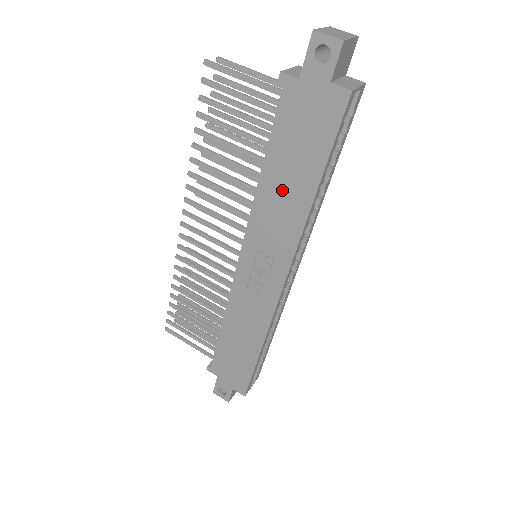
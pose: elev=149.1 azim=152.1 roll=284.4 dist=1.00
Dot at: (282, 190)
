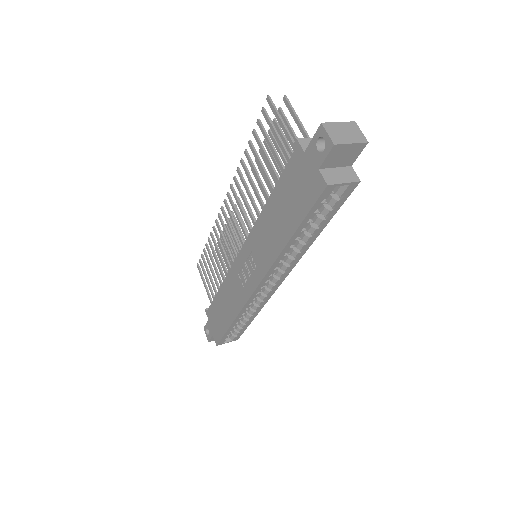
Dot at: (273, 223)
